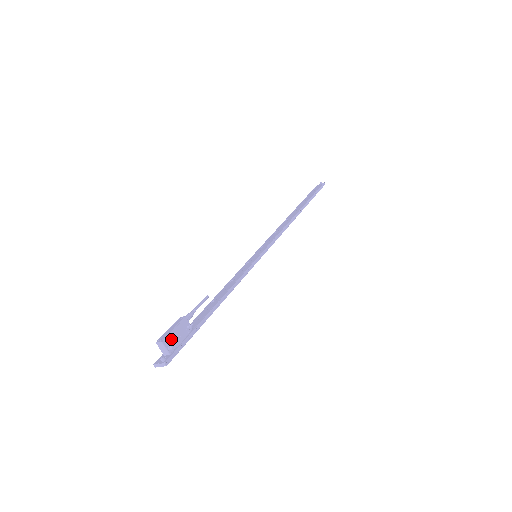
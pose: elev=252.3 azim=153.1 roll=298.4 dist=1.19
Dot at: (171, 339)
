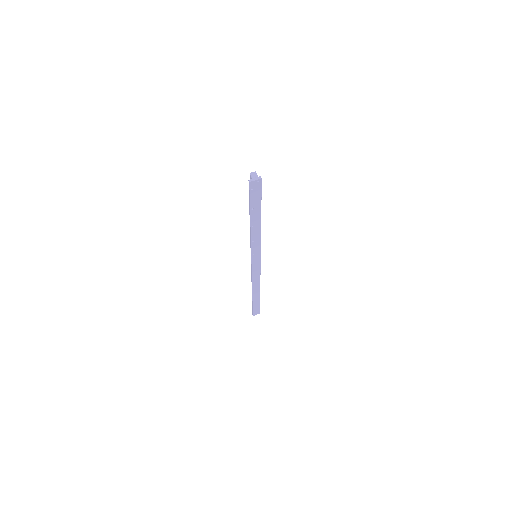
Dot at: occluded
